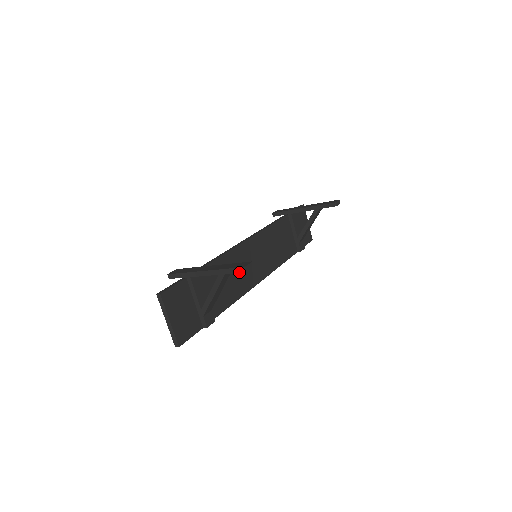
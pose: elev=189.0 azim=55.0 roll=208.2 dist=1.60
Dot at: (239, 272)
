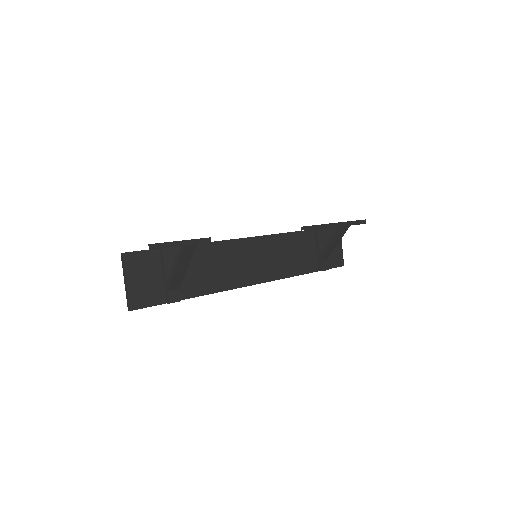
Dot at: (193, 244)
